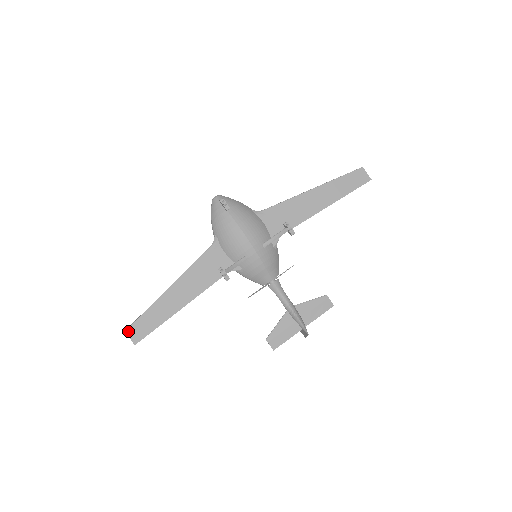
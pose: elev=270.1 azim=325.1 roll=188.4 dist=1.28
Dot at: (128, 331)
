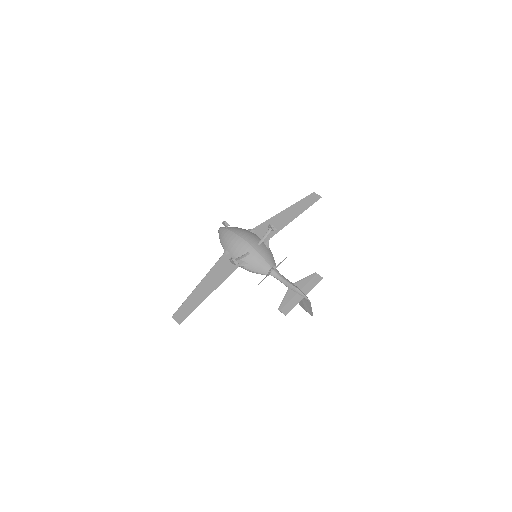
Dot at: (174, 316)
